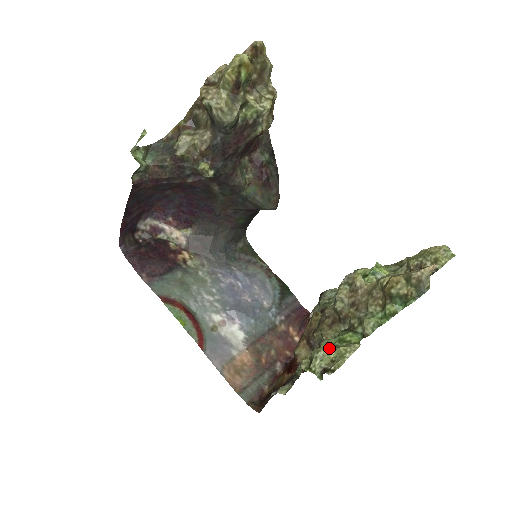
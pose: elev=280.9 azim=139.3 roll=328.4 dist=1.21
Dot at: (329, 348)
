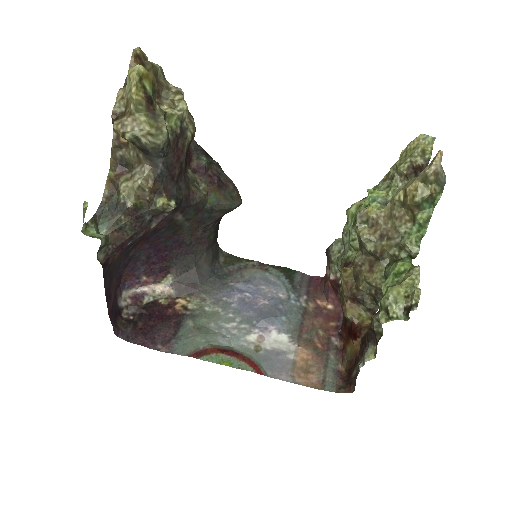
Dot at: (394, 288)
